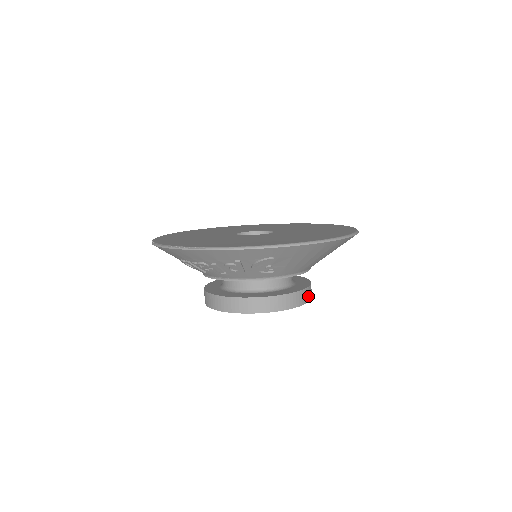
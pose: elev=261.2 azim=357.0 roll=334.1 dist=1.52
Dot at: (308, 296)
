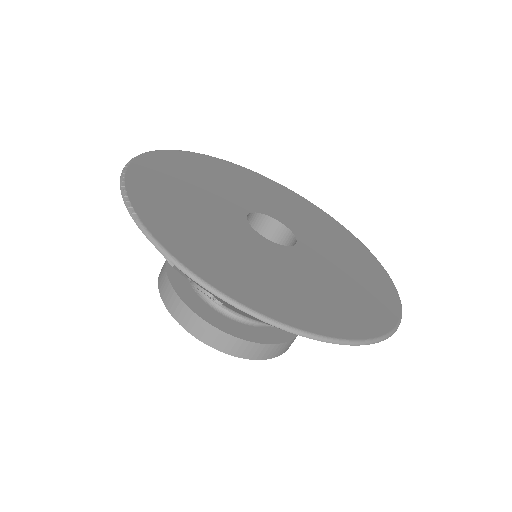
Dot at: (271, 353)
